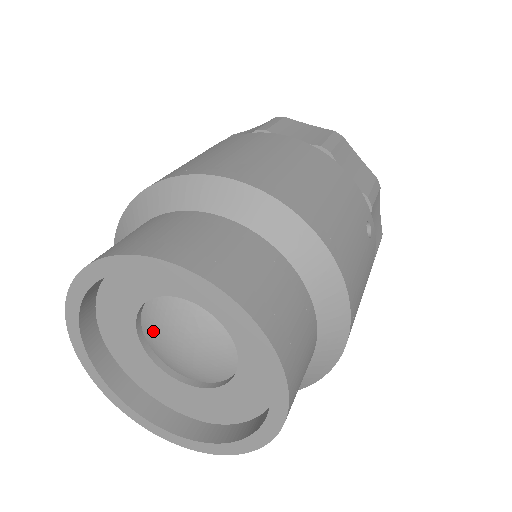
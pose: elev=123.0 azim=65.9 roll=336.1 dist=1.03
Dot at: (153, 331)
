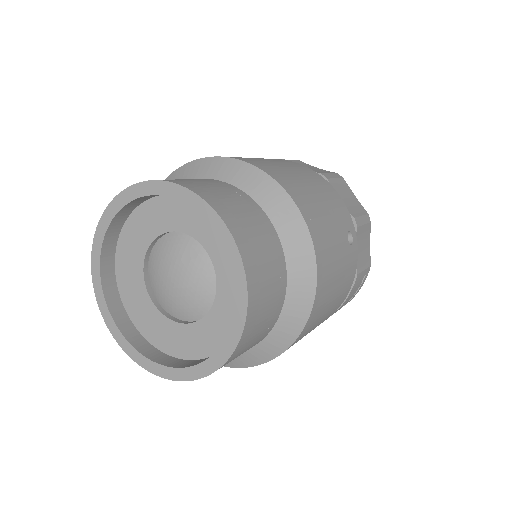
Dot at: (156, 267)
